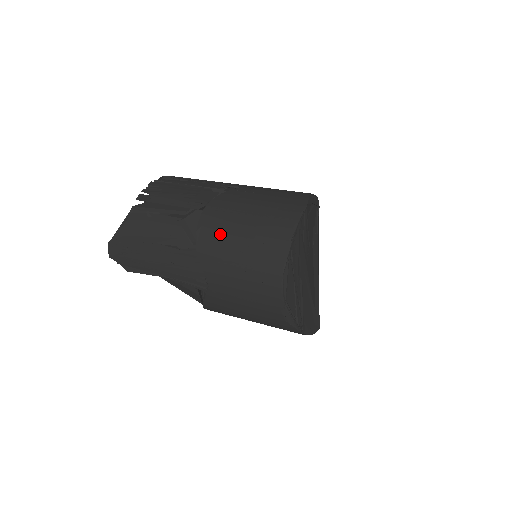
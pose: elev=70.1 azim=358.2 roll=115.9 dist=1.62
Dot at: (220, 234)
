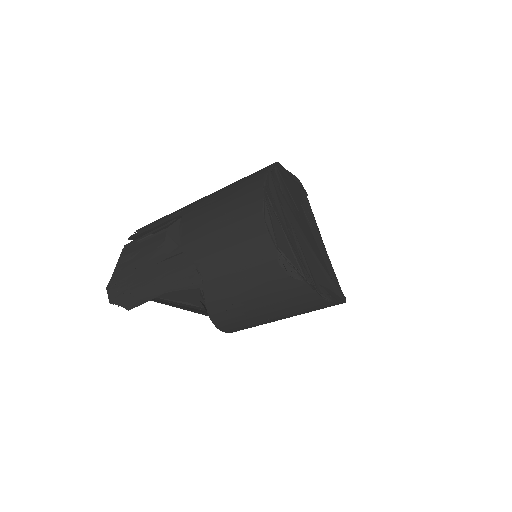
Dot at: (200, 219)
